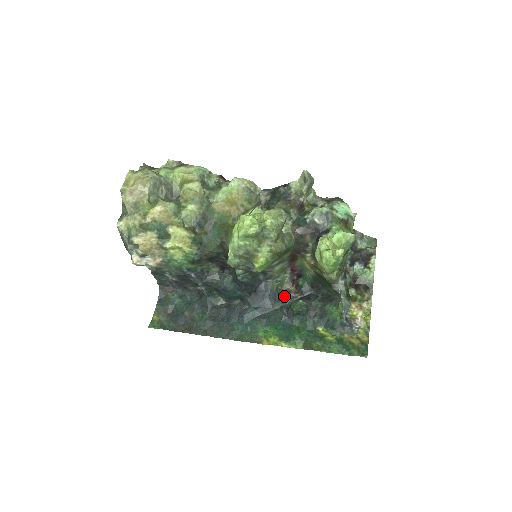
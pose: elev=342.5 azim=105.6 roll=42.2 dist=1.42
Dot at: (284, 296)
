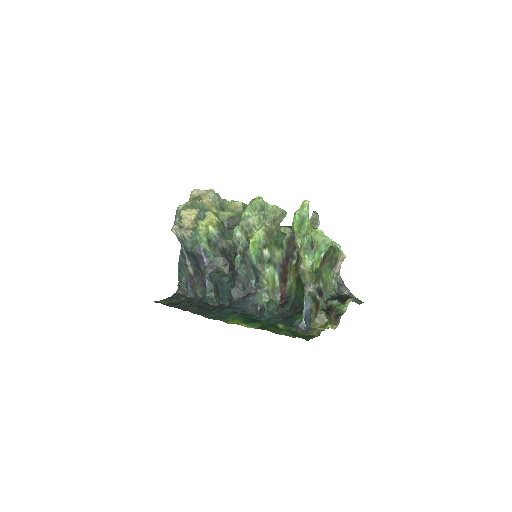
Dot at: occluded
